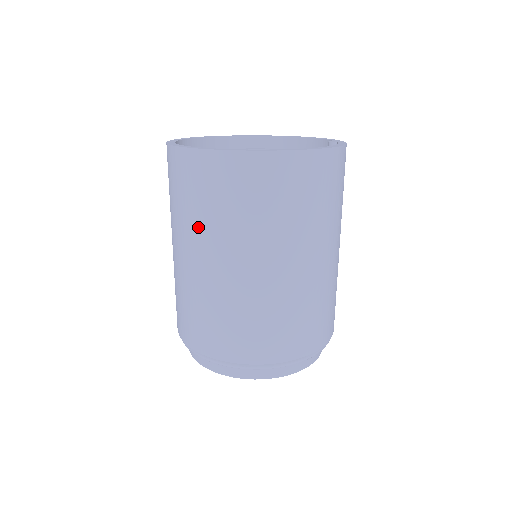
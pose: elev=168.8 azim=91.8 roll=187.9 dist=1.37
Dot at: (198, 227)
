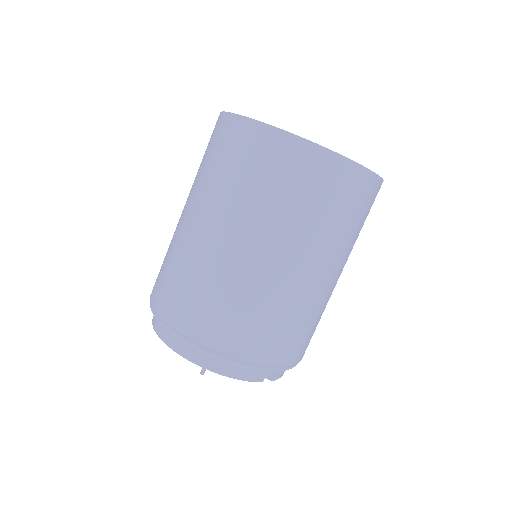
Dot at: occluded
